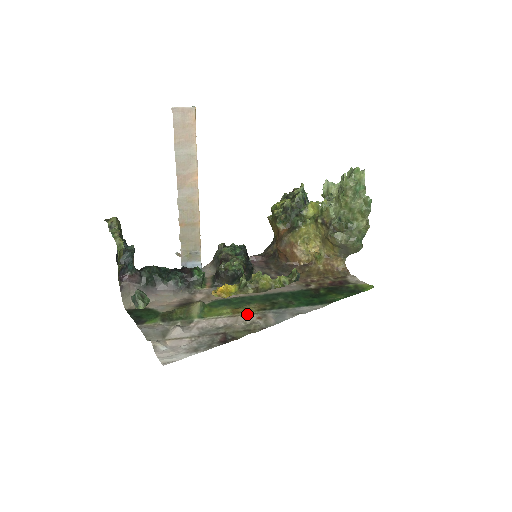
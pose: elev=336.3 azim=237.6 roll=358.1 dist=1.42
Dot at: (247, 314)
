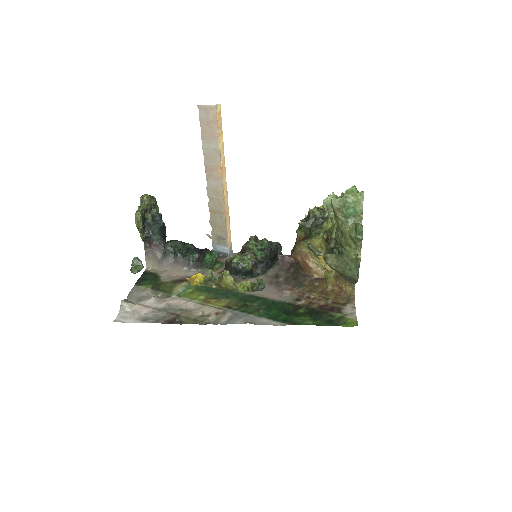
Dot at: (213, 306)
